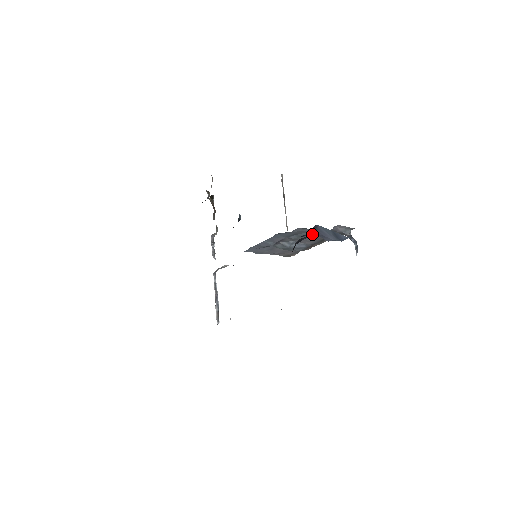
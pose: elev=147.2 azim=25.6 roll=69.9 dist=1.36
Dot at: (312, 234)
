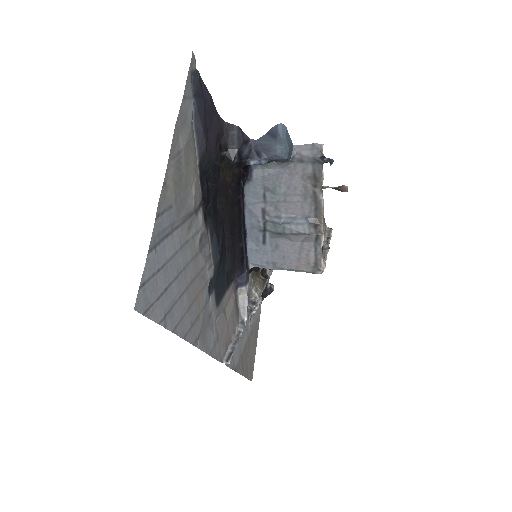
Dot at: (258, 156)
